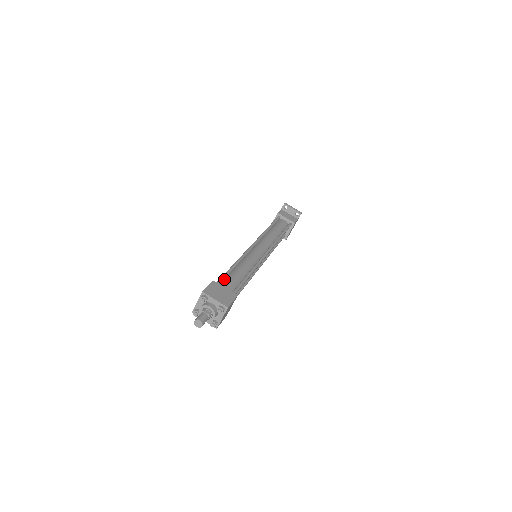
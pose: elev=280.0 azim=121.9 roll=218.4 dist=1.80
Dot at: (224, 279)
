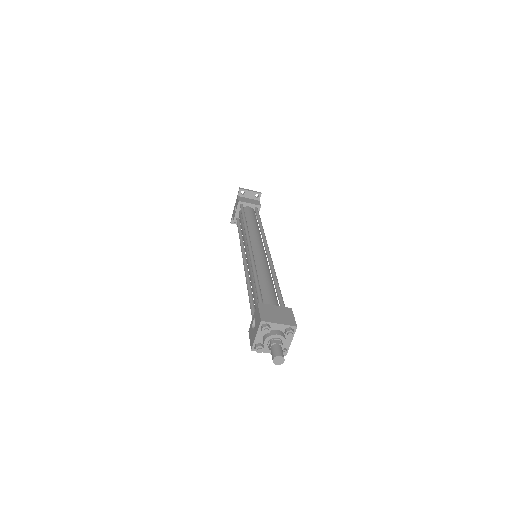
Dot at: (261, 296)
